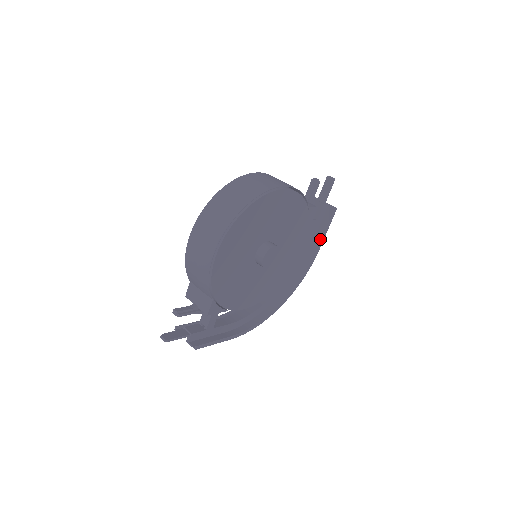
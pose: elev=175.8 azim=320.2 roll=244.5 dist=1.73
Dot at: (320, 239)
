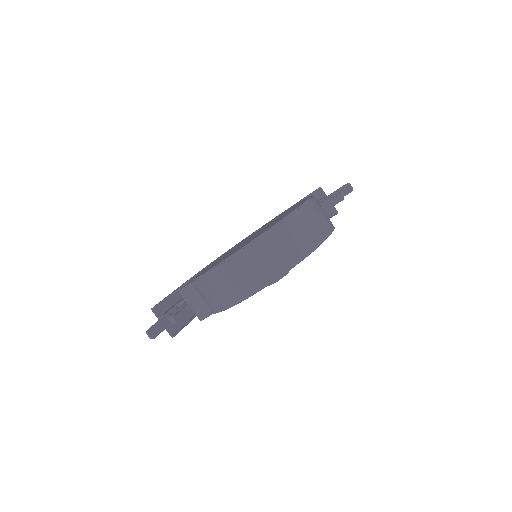
Dot at: occluded
